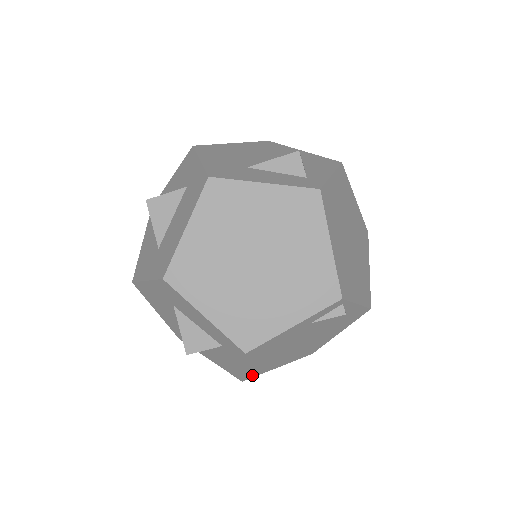
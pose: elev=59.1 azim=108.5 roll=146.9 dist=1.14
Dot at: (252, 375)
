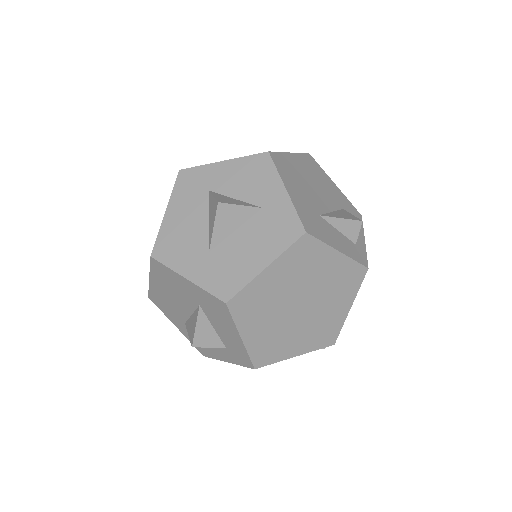
Dot at: occluded
